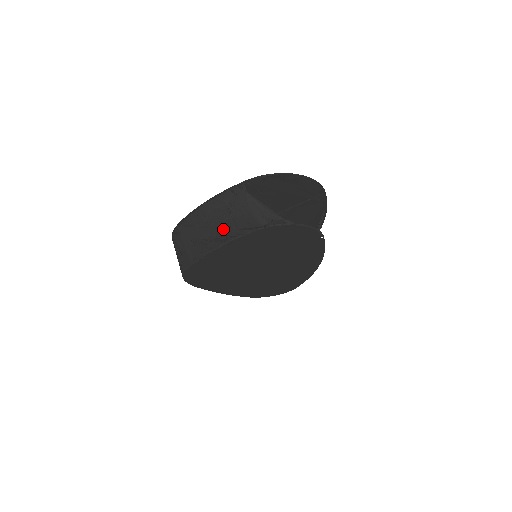
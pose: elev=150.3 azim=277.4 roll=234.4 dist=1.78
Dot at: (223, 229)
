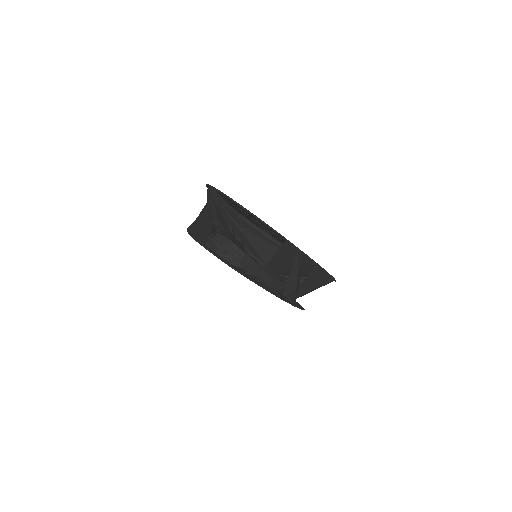
Dot at: occluded
